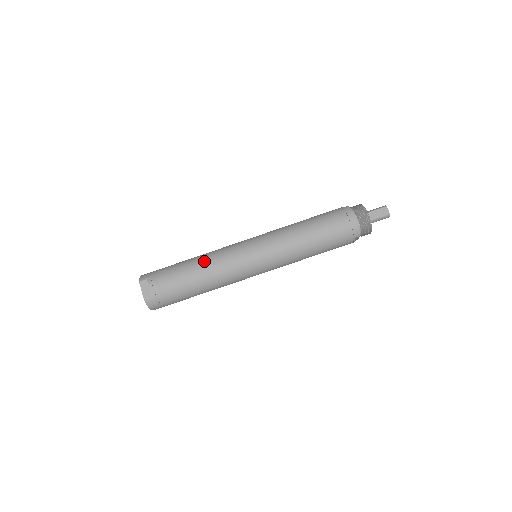
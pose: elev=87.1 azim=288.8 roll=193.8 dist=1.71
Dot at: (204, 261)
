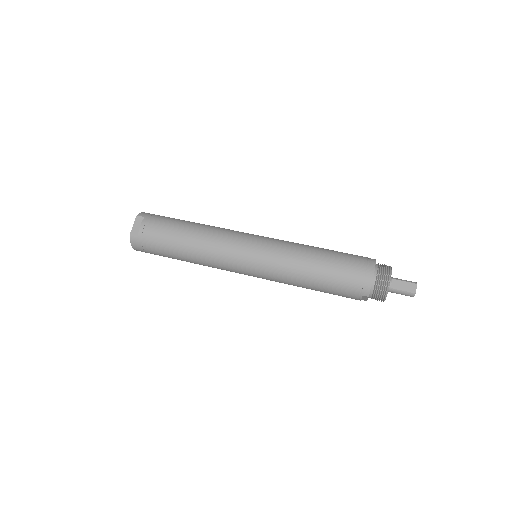
Dot at: (203, 230)
